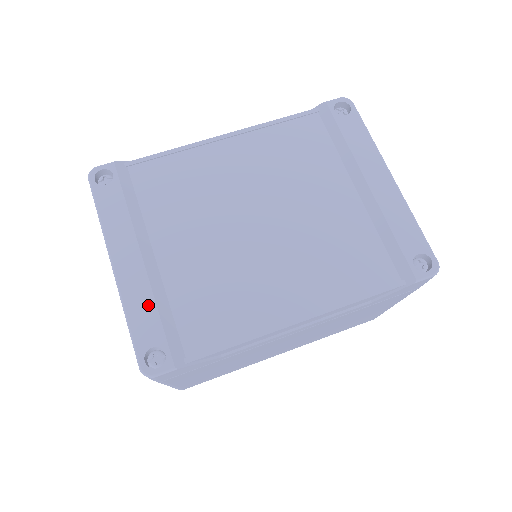
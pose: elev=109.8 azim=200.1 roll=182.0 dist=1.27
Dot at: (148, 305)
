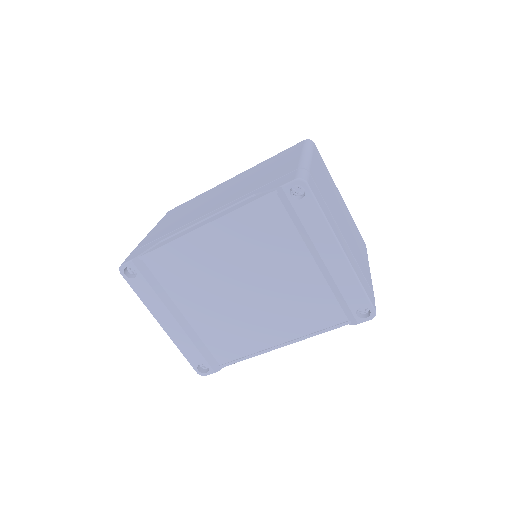
Dot at: (190, 345)
